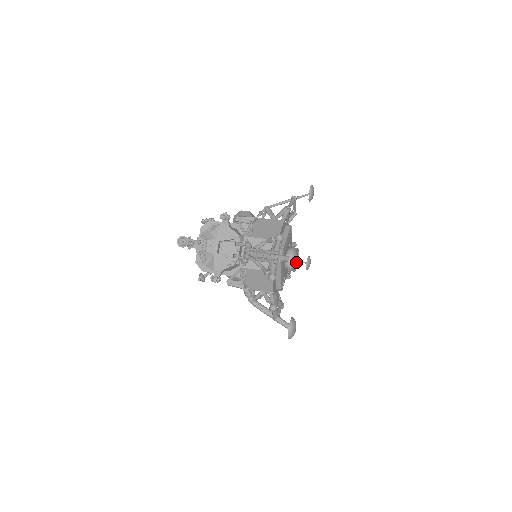
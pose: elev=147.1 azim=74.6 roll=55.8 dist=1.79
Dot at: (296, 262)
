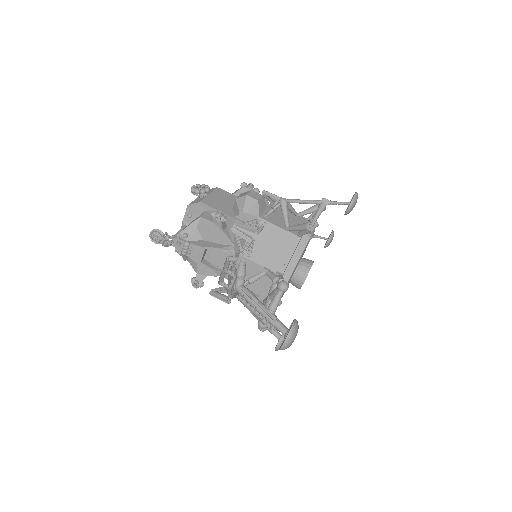
Dot at: (293, 341)
